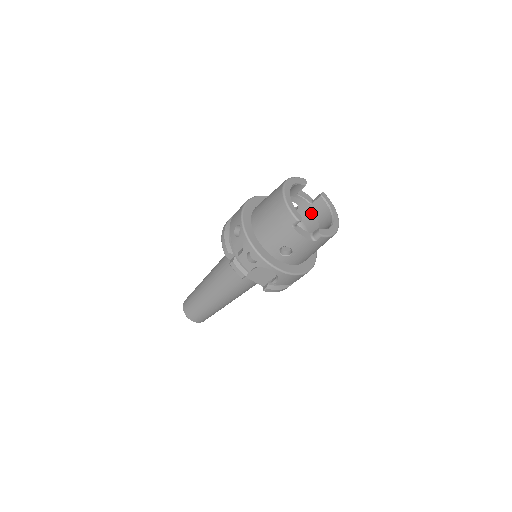
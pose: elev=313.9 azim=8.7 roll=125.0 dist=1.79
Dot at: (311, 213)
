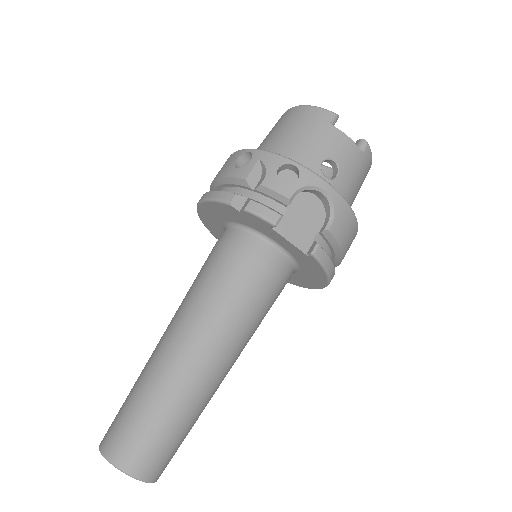
Dot at: occluded
